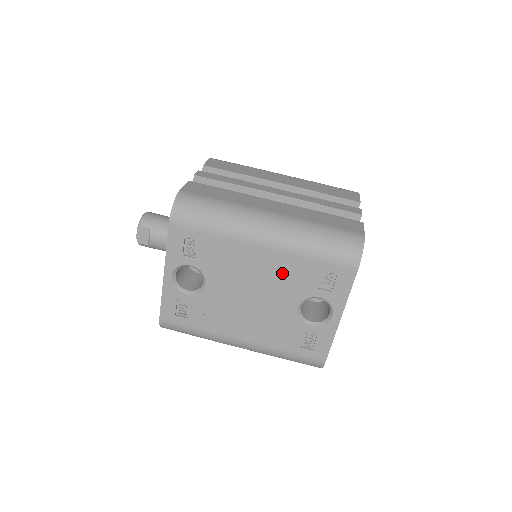
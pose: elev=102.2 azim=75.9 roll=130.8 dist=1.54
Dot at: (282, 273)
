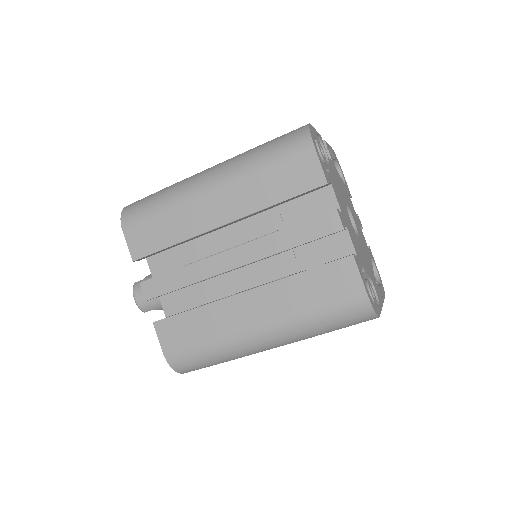
Dot at: occluded
